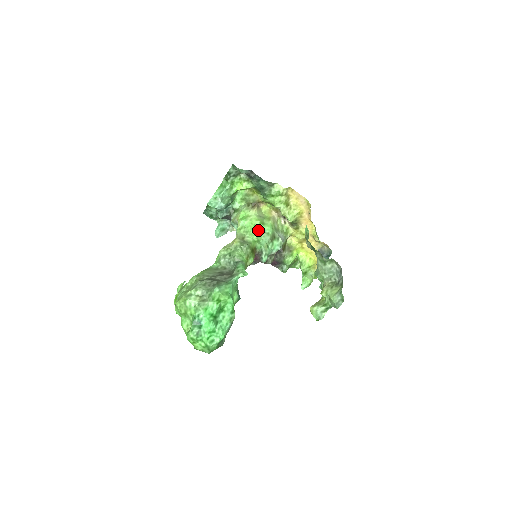
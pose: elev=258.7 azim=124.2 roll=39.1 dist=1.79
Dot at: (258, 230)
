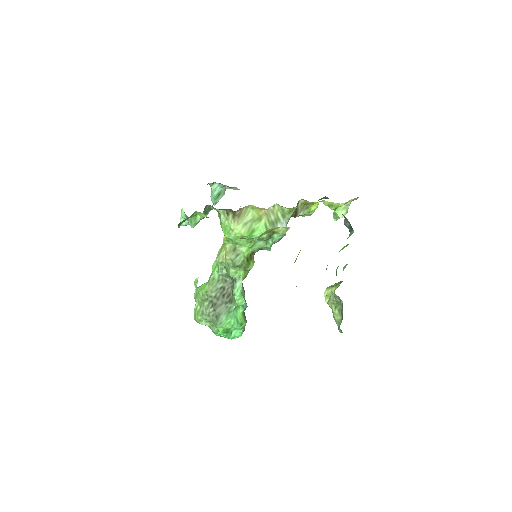
Dot at: occluded
